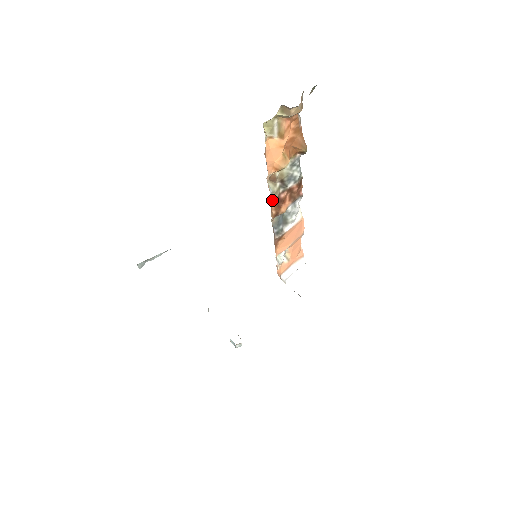
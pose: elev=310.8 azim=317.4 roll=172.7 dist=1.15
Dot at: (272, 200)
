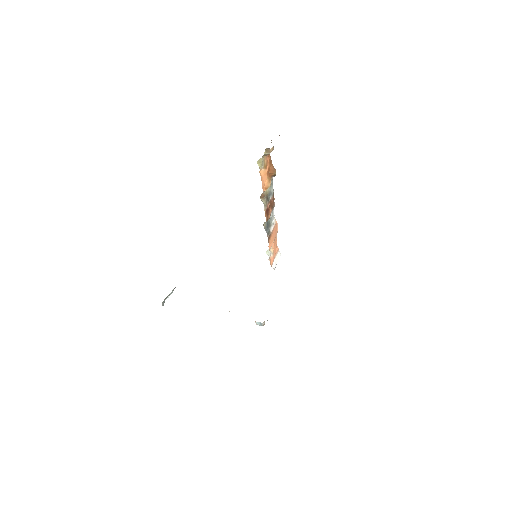
Dot at: (265, 210)
